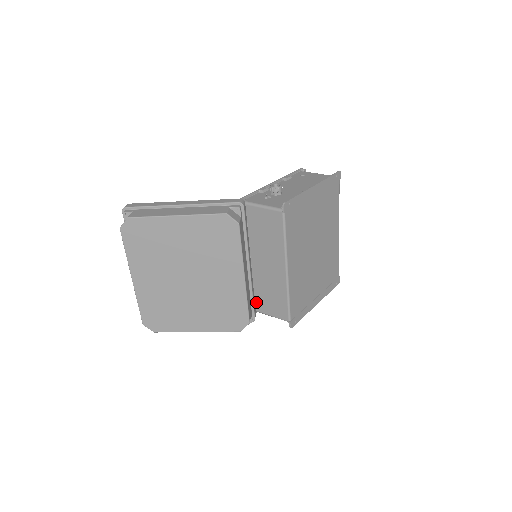
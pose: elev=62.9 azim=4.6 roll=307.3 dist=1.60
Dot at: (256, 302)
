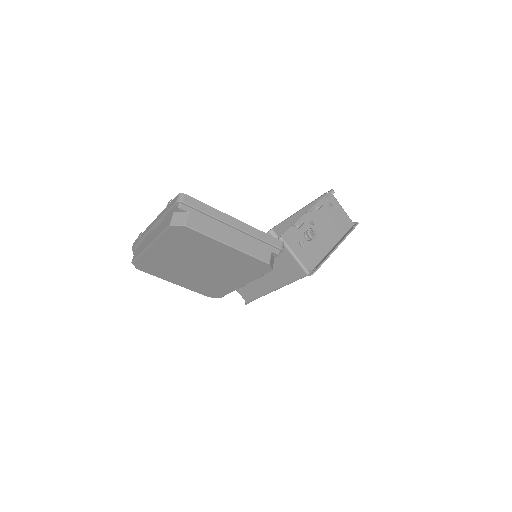
Dot at: occluded
